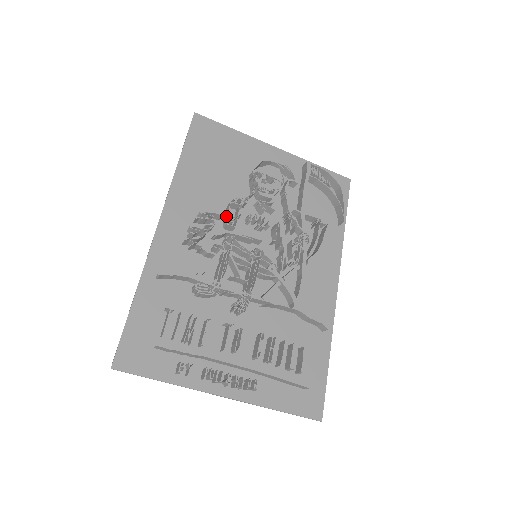
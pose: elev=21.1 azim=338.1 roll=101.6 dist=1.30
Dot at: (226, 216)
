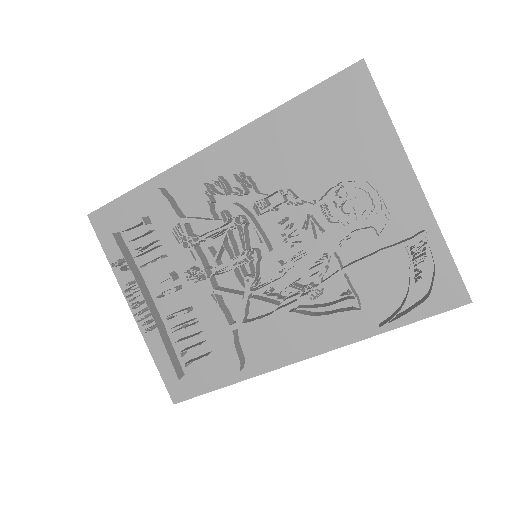
Dot at: occluded
